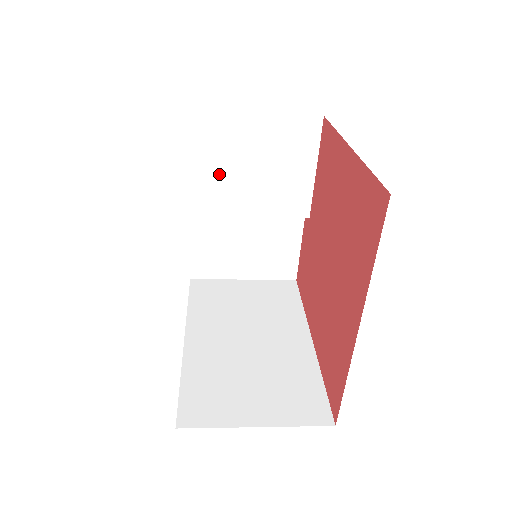
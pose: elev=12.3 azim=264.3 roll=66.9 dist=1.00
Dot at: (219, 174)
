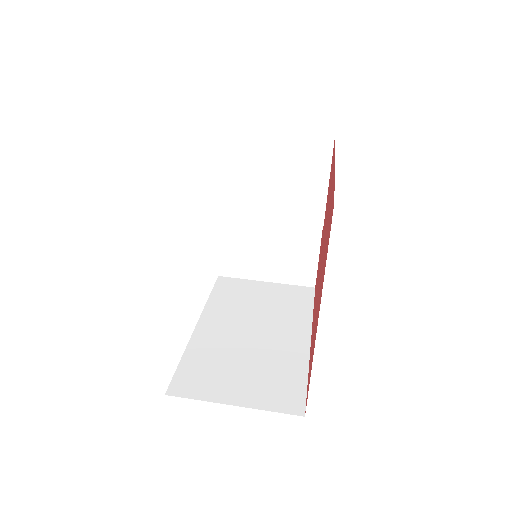
Dot at: (241, 183)
